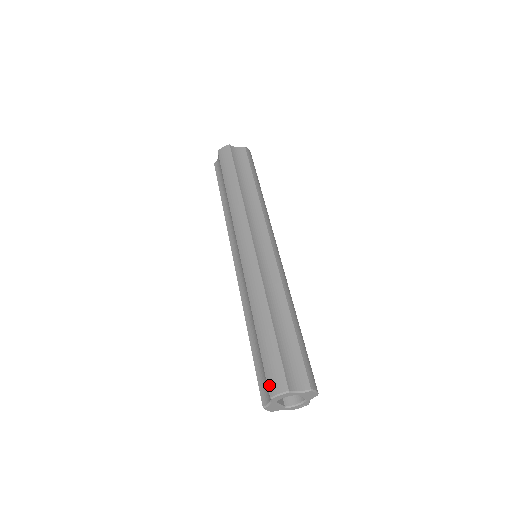
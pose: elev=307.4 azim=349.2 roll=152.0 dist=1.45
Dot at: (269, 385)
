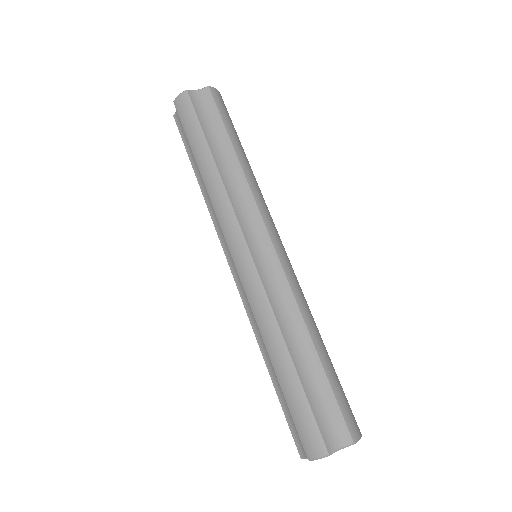
Dot at: (304, 446)
